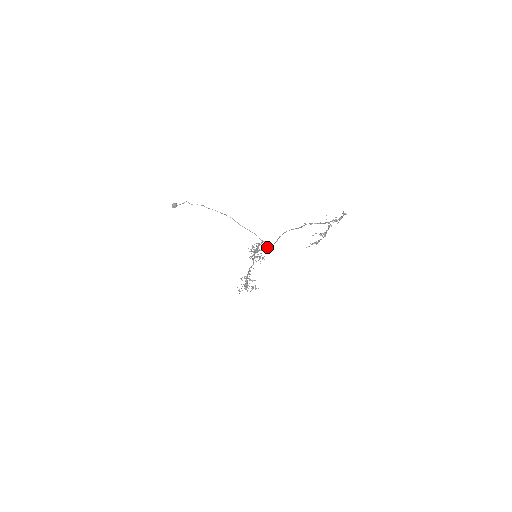
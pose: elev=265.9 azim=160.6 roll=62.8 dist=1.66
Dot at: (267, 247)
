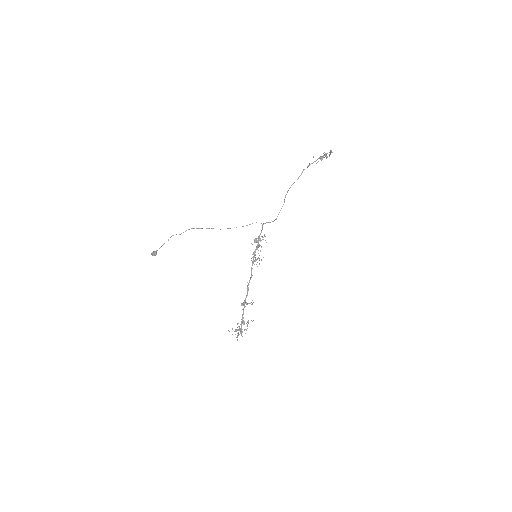
Dot at: (275, 219)
